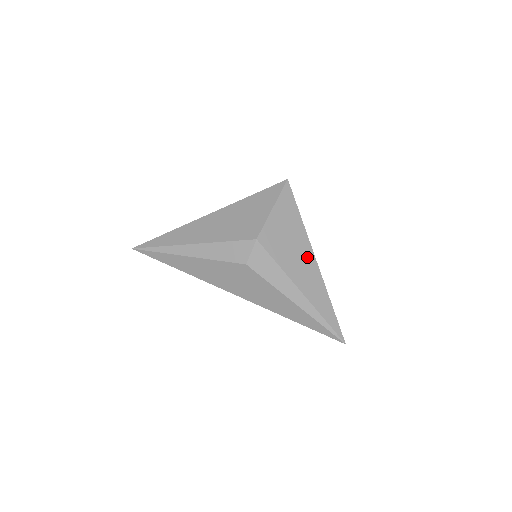
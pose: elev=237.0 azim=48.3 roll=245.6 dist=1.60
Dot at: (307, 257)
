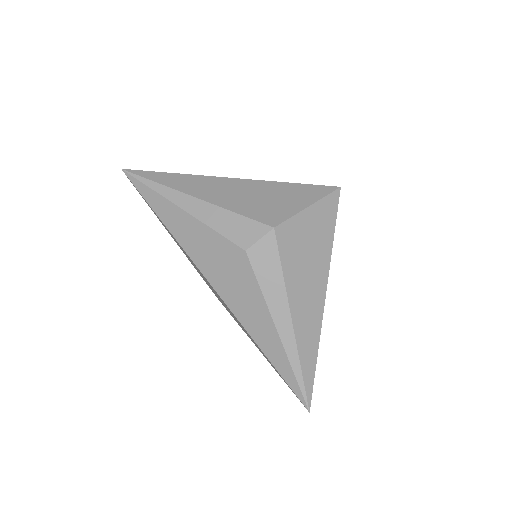
Dot at: (318, 284)
